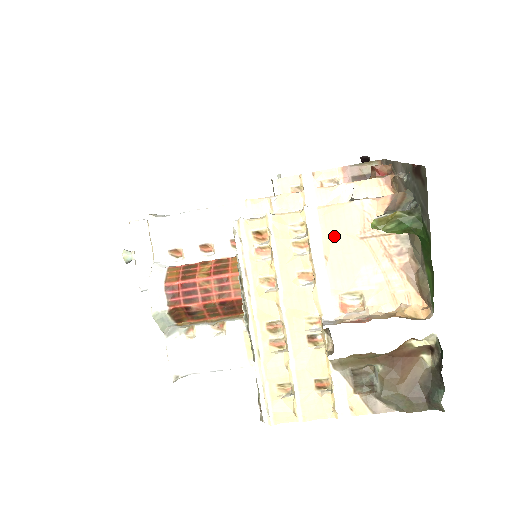
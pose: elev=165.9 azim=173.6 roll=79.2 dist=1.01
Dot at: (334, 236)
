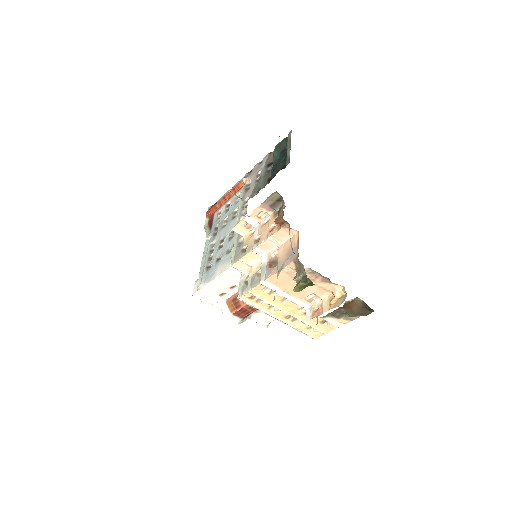
Dot at: (283, 285)
